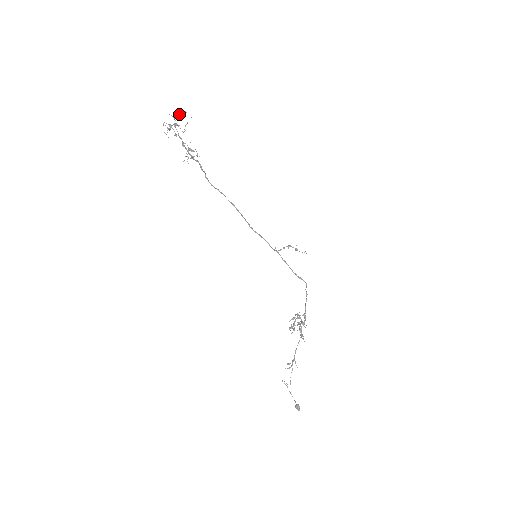
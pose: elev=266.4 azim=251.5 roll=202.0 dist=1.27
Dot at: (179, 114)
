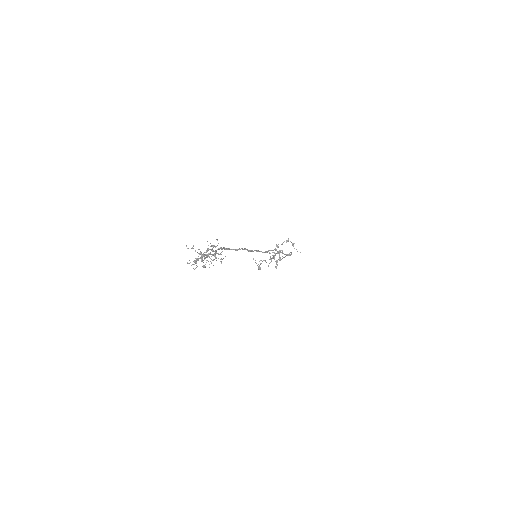
Dot at: occluded
